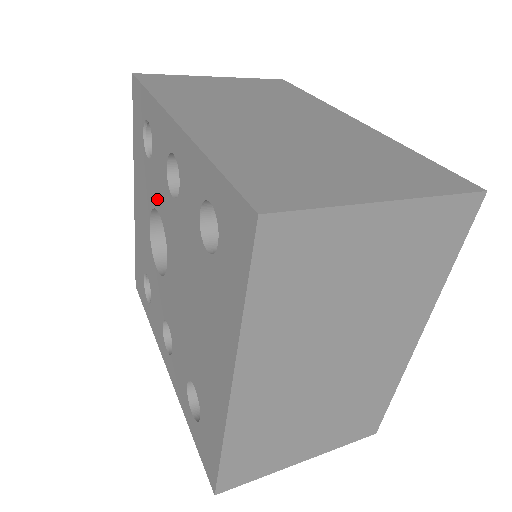
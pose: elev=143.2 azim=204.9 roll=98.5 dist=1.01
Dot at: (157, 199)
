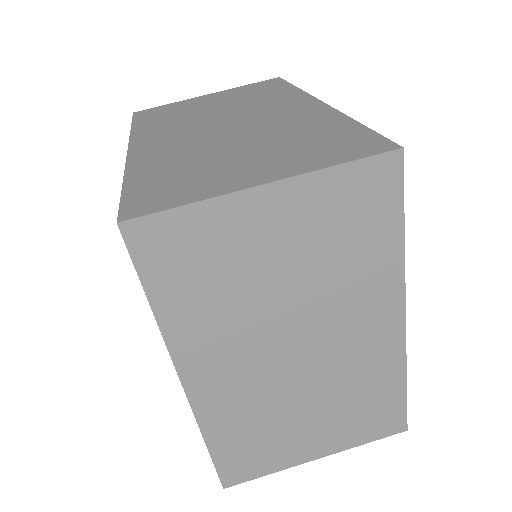
Dot at: occluded
